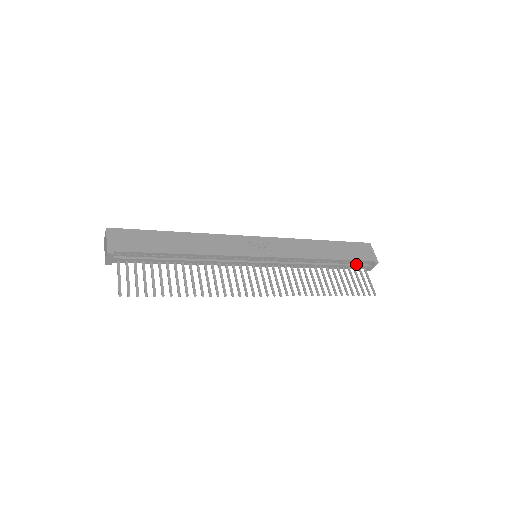
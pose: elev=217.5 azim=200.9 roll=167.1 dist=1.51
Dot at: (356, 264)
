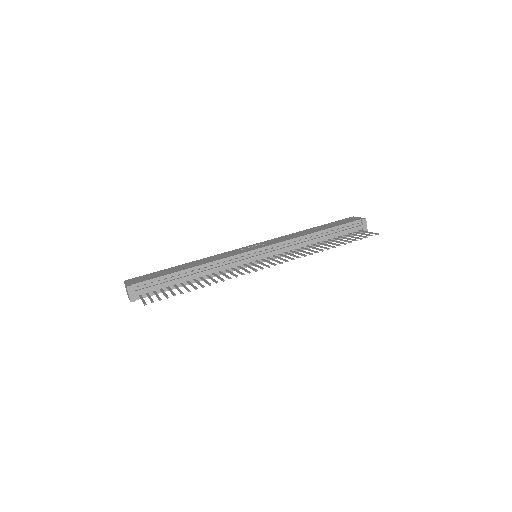
Dot at: (348, 229)
